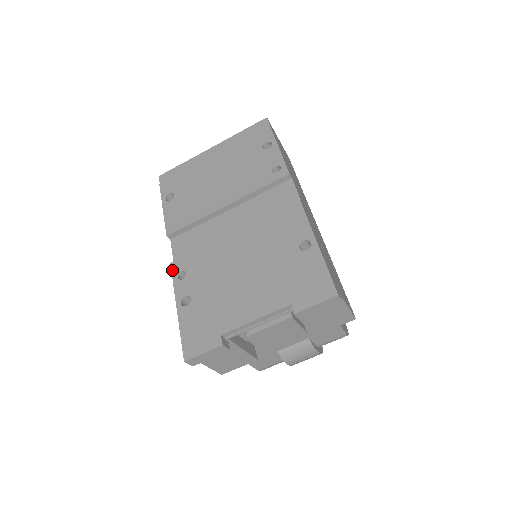
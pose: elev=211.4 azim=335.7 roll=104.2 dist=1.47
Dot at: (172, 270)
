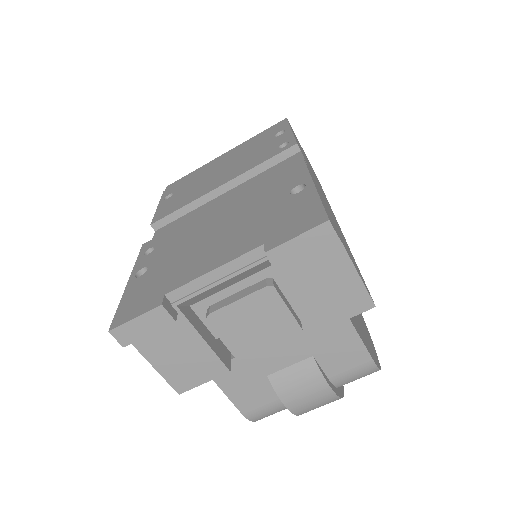
Dot at: (141, 249)
